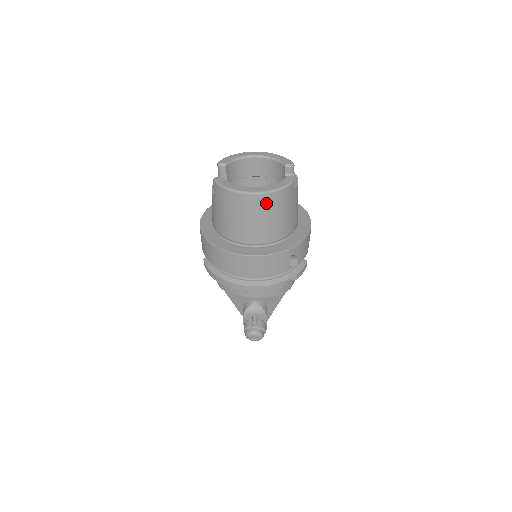
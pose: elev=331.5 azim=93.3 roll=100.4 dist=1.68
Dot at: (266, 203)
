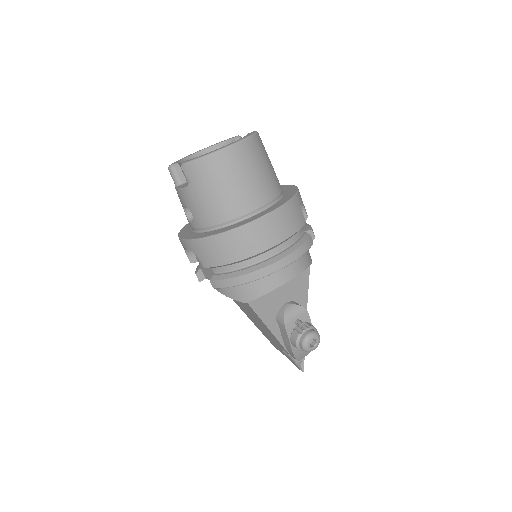
Dot at: (250, 152)
